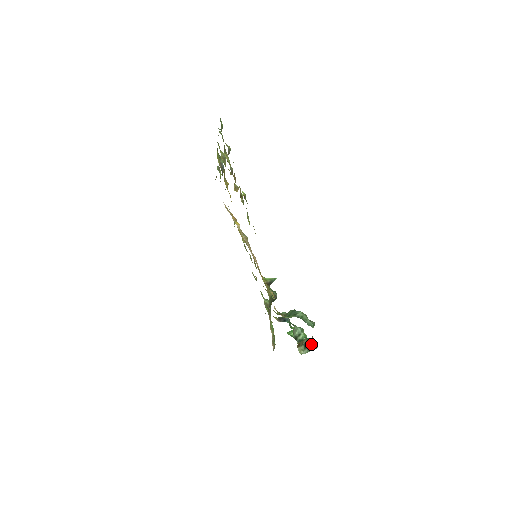
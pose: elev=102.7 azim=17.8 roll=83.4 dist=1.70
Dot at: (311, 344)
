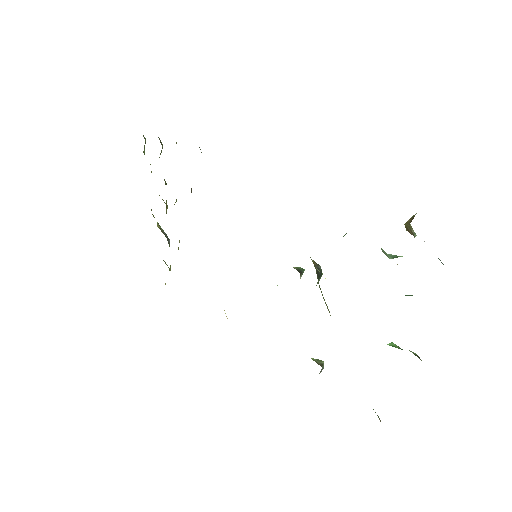
Dot at: occluded
